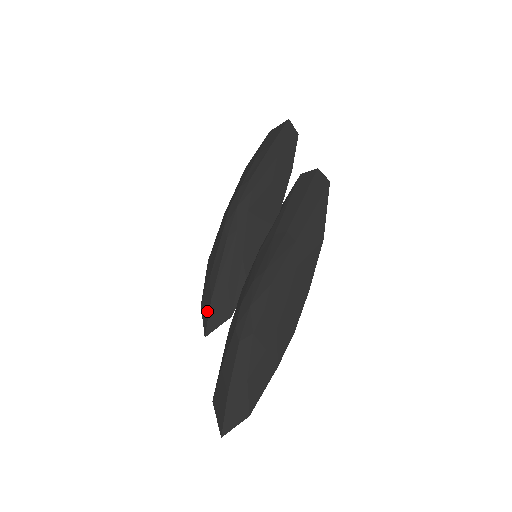
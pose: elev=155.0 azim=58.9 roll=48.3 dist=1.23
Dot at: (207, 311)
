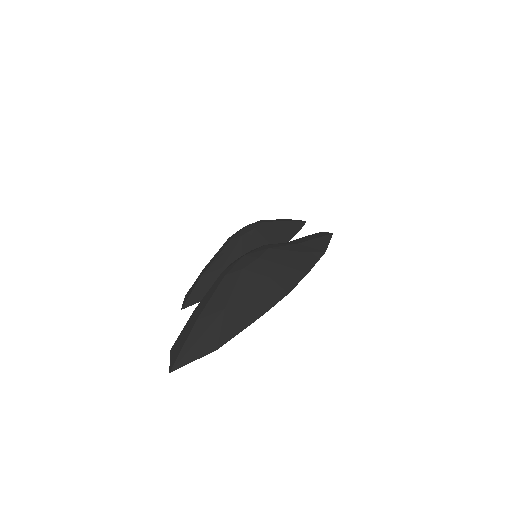
Dot at: (192, 289)
